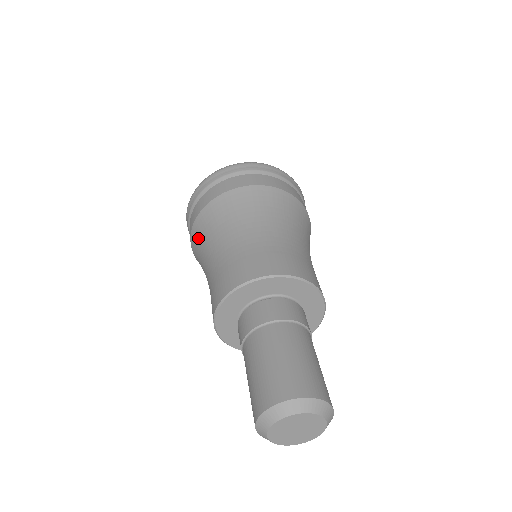
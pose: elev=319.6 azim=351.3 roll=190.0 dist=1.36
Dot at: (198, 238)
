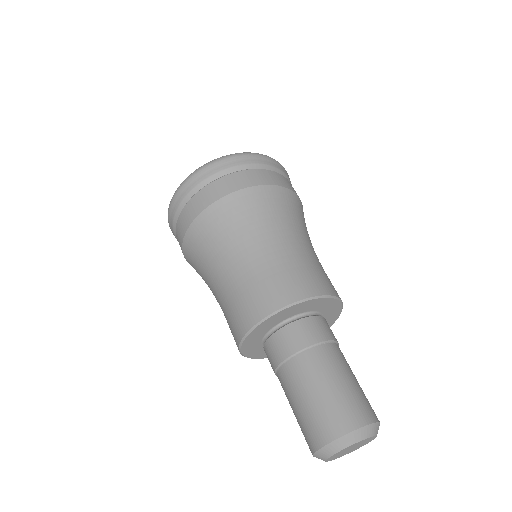
Dot at: occluded
